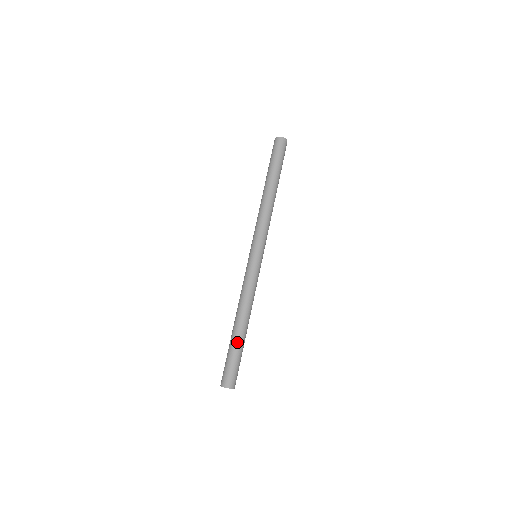
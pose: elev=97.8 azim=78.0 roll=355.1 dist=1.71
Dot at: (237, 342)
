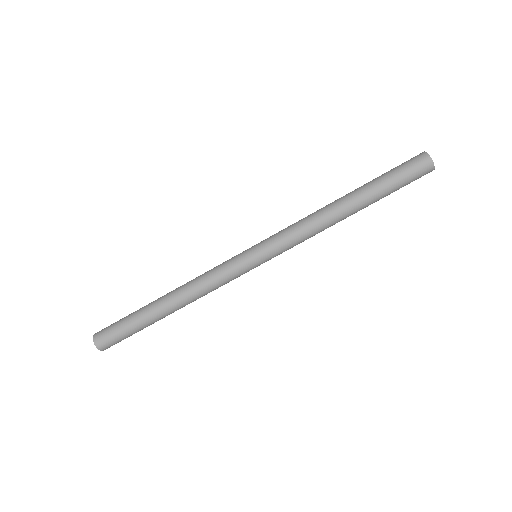
Dot at: (149, 321)
